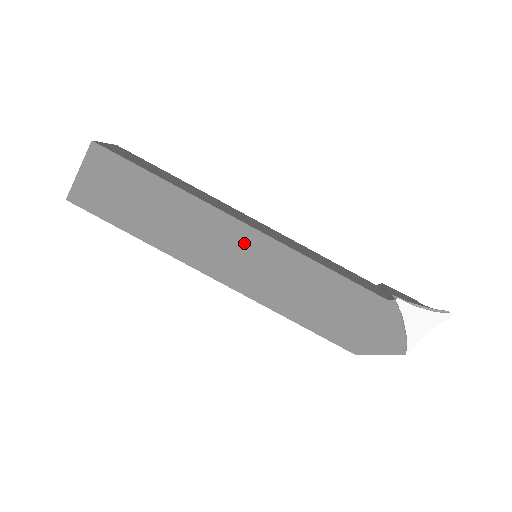
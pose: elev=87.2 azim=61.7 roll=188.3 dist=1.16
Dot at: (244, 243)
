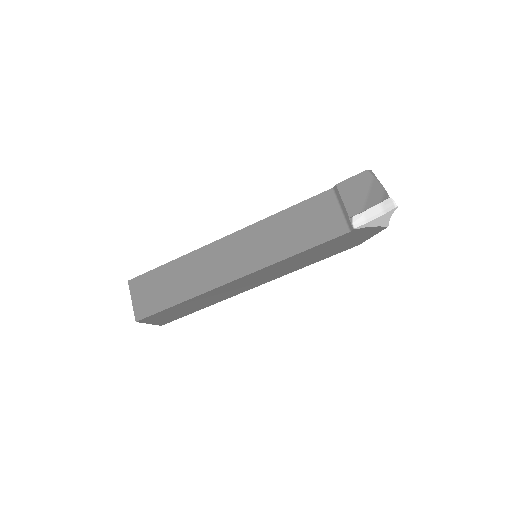
Dot at: (248, 279)
